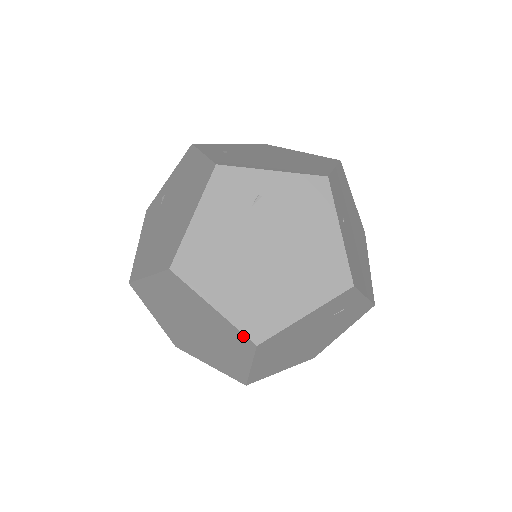
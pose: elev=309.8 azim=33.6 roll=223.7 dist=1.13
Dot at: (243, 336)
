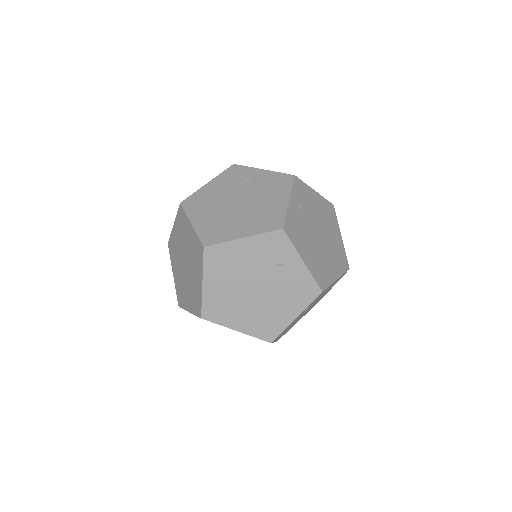
Dot at: (200, 242)
